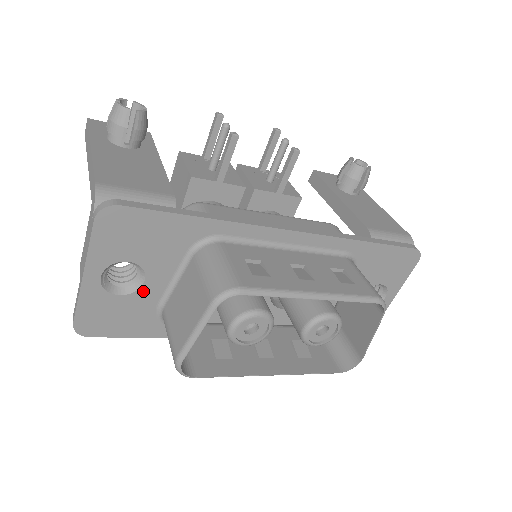
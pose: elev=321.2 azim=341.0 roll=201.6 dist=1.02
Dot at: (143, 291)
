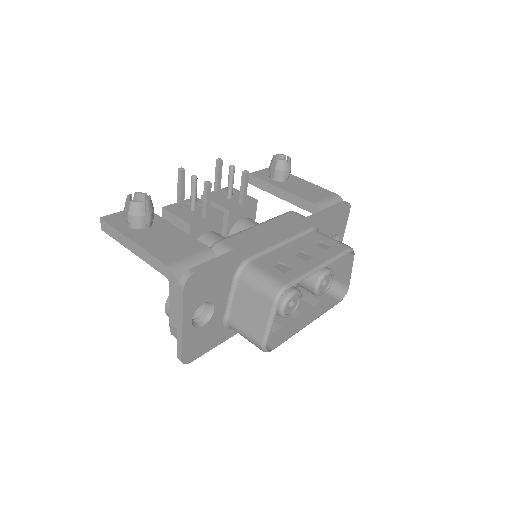
Dot at: (214, 316)
